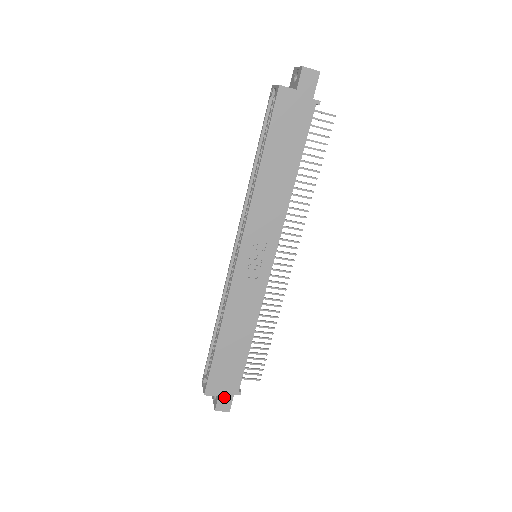
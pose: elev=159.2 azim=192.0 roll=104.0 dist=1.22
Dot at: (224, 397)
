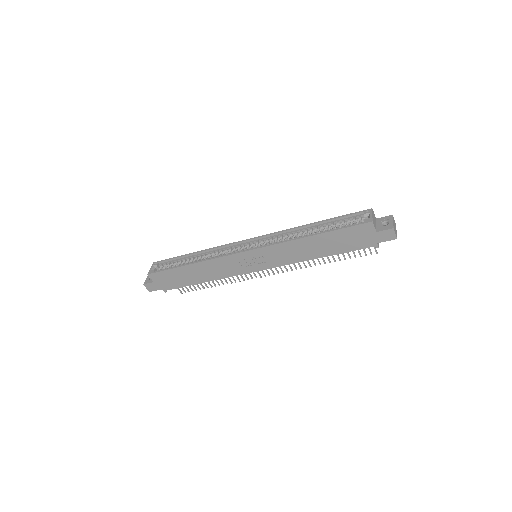
Dot at: (156, 285)
